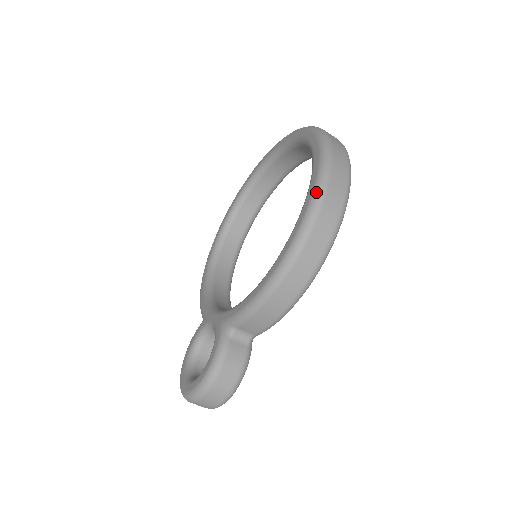
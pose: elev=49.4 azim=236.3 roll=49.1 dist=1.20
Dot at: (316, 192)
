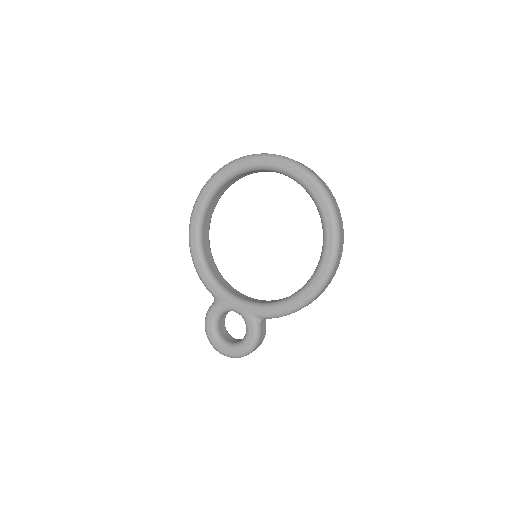
Dot at: (334, 254)
